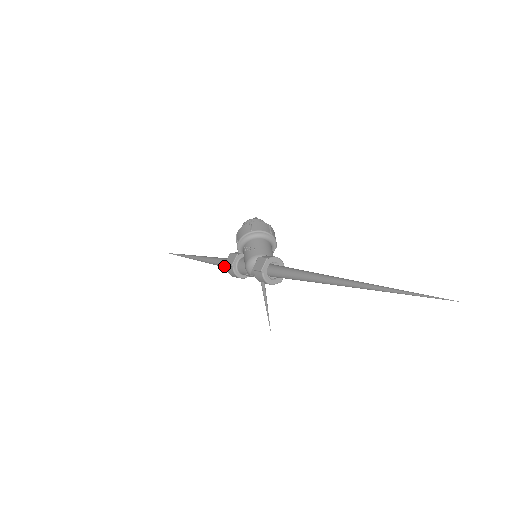
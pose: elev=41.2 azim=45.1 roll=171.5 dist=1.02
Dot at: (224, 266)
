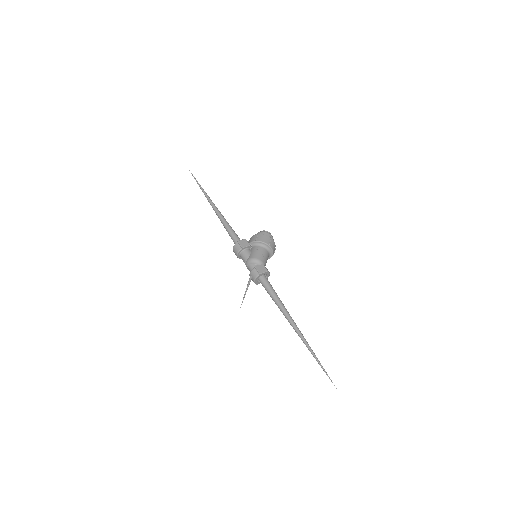
Dot at: (232, 237)
